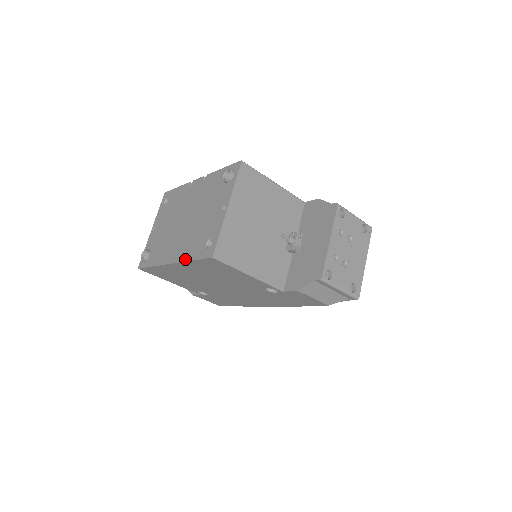
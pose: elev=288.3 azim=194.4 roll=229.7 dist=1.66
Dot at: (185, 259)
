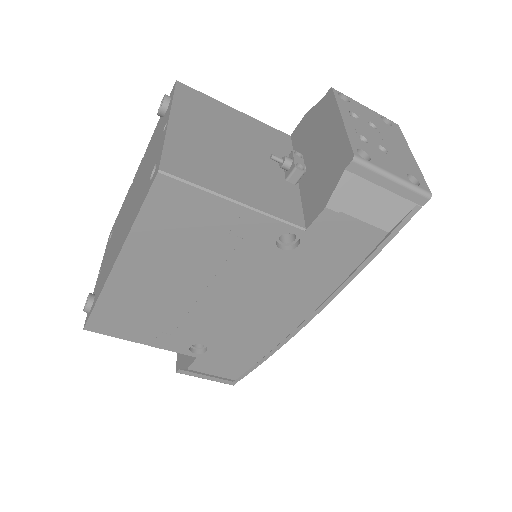
Dot at: (128, 230)
